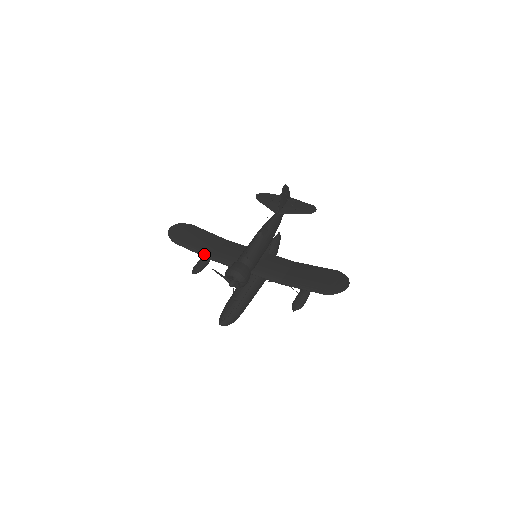
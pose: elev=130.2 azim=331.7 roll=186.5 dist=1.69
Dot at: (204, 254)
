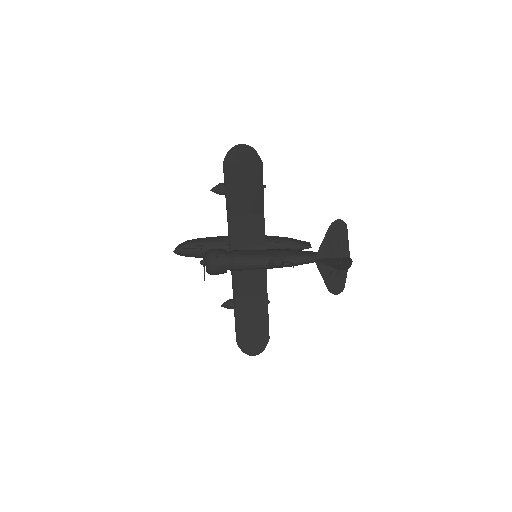
Dot at: (228, 206)
